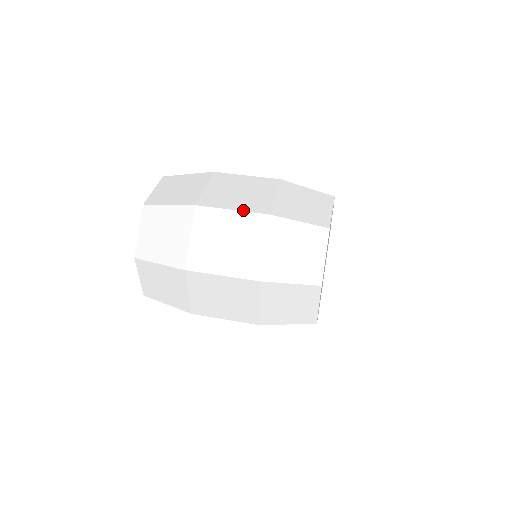
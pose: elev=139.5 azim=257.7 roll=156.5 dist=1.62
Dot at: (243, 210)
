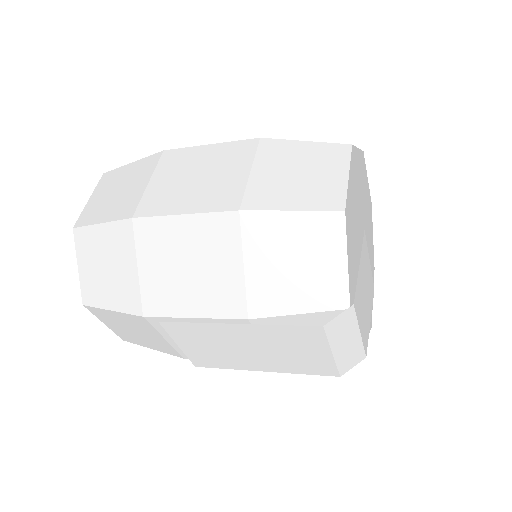
Dot at: occluded
